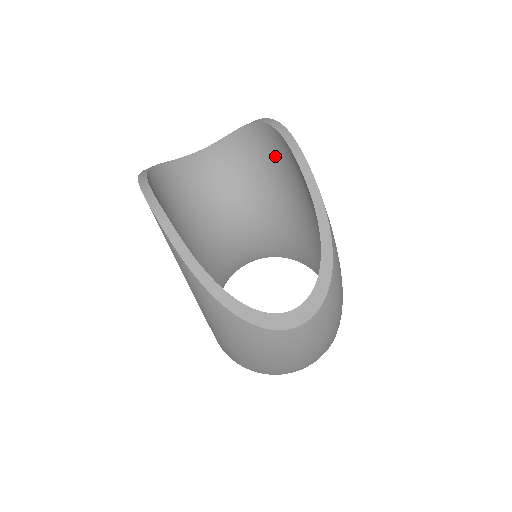
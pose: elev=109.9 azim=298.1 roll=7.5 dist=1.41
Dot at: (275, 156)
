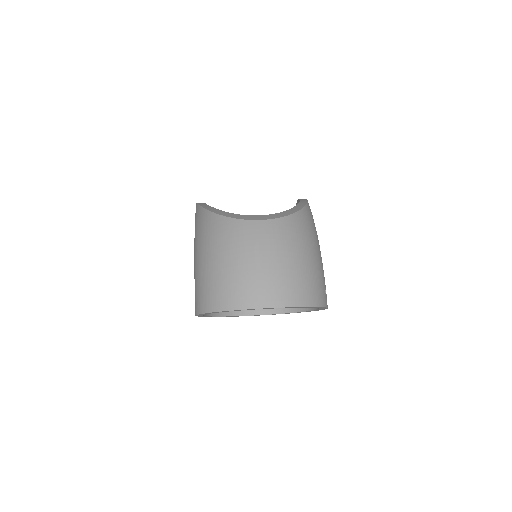
Dot at: occluded
